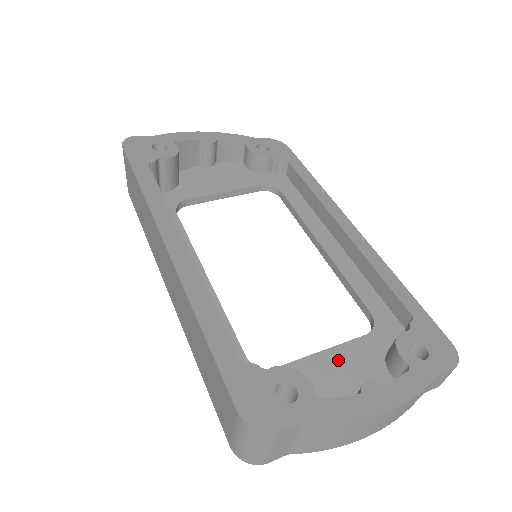
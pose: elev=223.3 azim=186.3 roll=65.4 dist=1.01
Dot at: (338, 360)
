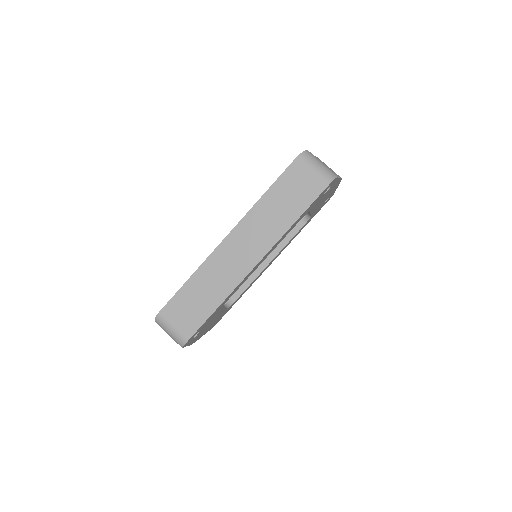
Dot at: occluded
